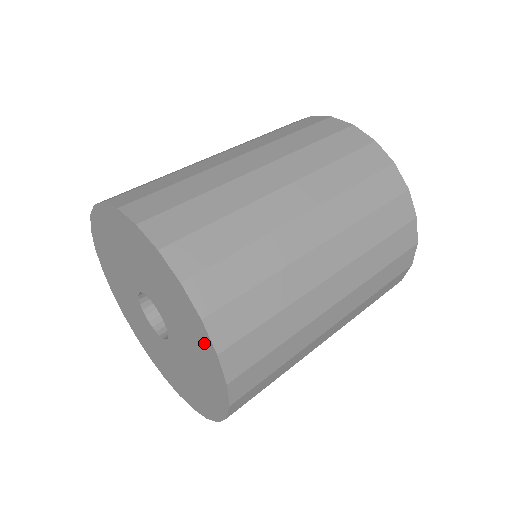
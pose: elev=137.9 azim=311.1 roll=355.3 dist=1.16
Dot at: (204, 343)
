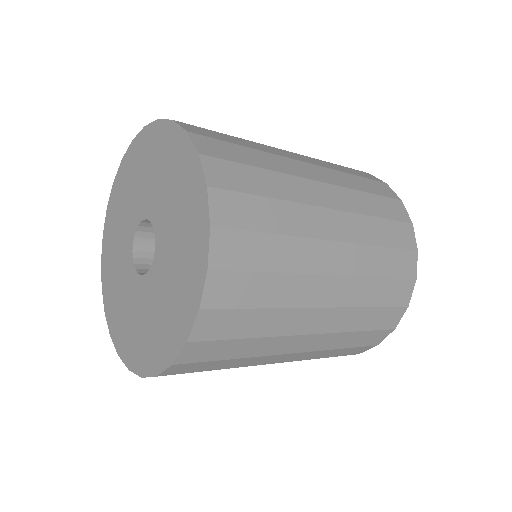
Dot at: (195, 190)
